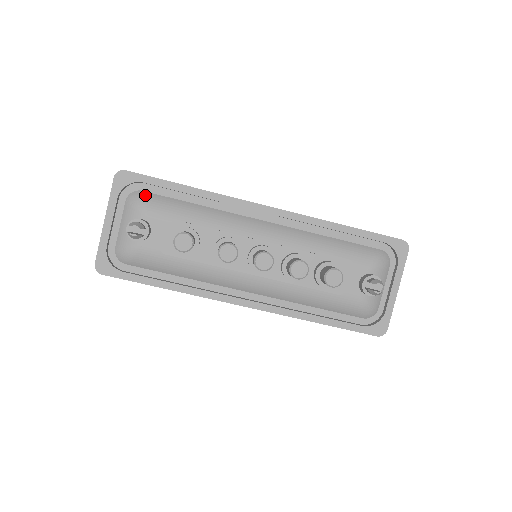
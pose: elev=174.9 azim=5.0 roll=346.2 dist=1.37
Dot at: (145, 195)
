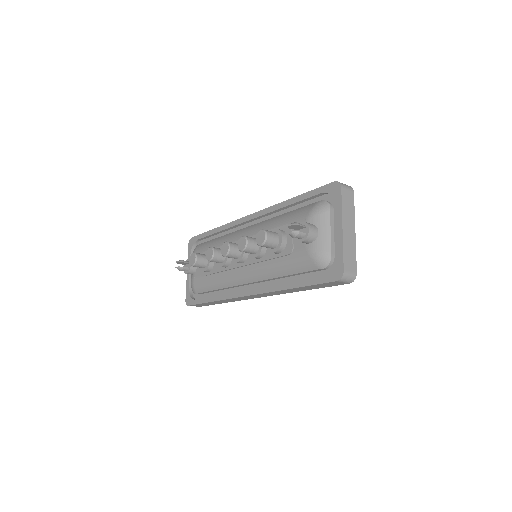
Dot at: (197, 246)
